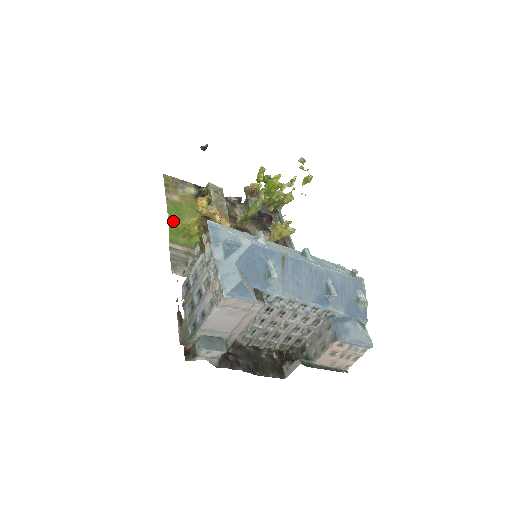
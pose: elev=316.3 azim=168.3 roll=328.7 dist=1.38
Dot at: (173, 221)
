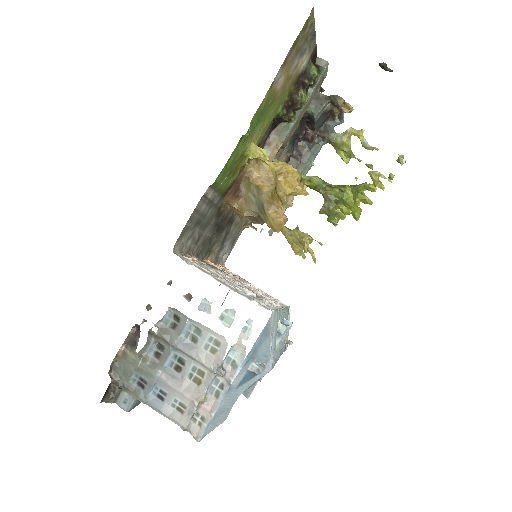
Dot at: (243, 141)
